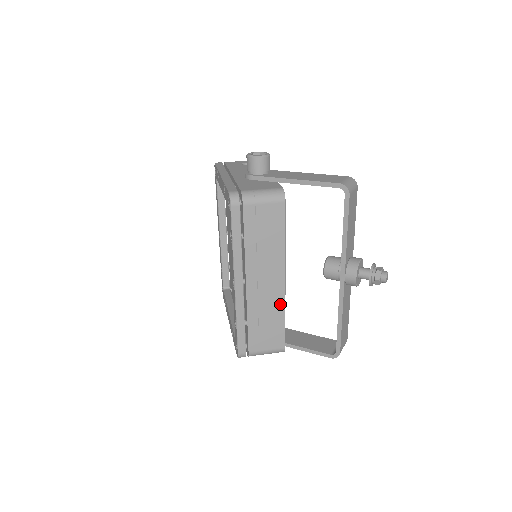
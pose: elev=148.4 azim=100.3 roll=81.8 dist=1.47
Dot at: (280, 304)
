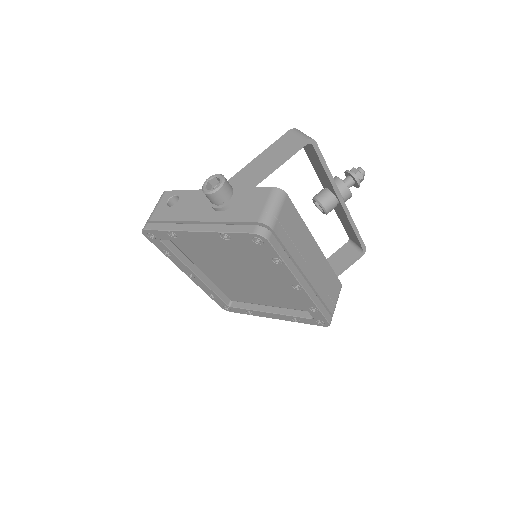
Dot at: (325, 263)
